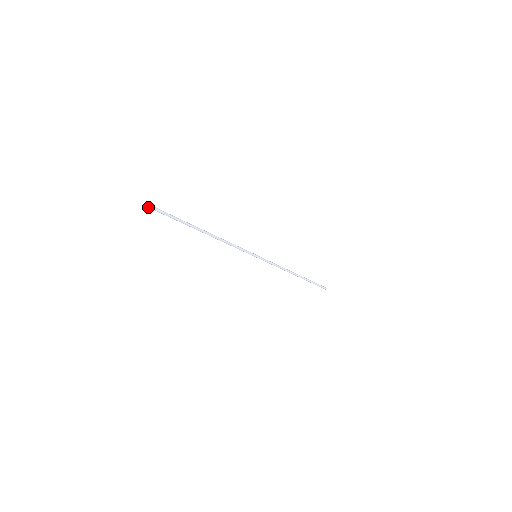
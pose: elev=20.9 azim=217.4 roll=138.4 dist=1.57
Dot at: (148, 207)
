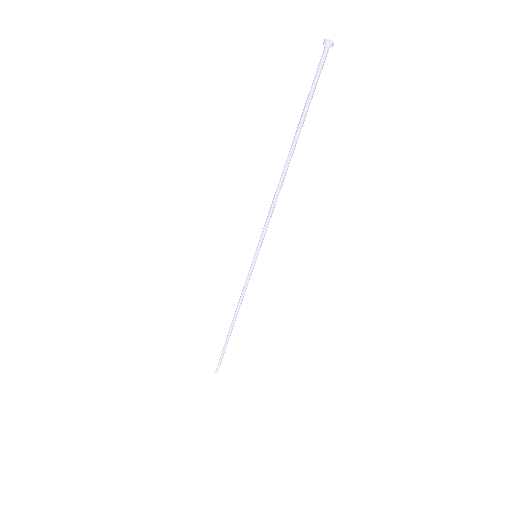
Dot at: (327, 48)
